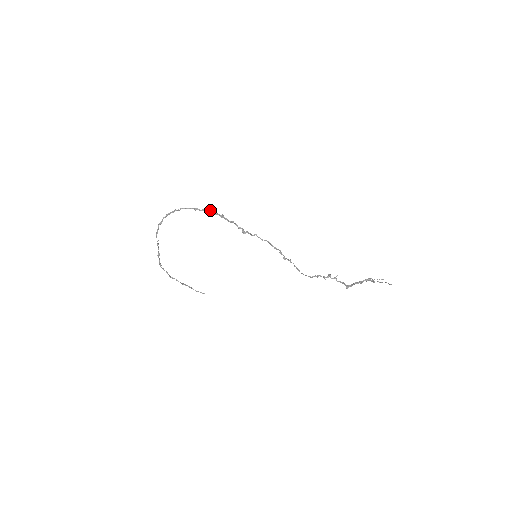
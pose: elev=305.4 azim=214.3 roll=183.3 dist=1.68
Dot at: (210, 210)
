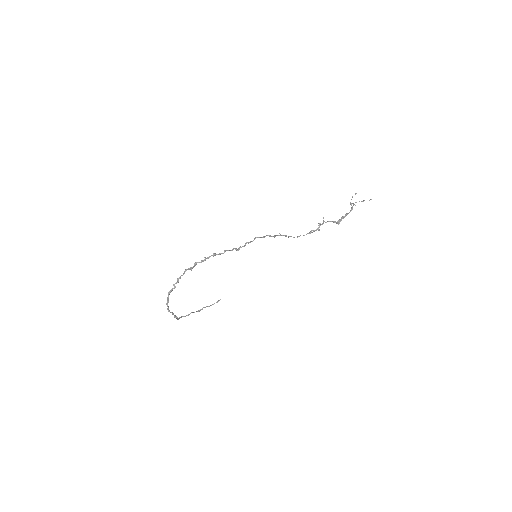
Dot at: (202, 260)
